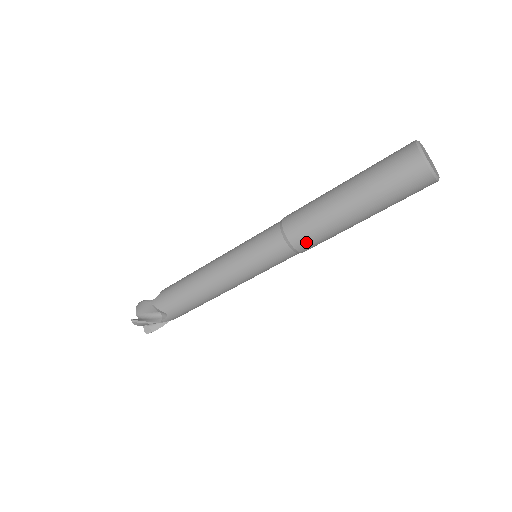
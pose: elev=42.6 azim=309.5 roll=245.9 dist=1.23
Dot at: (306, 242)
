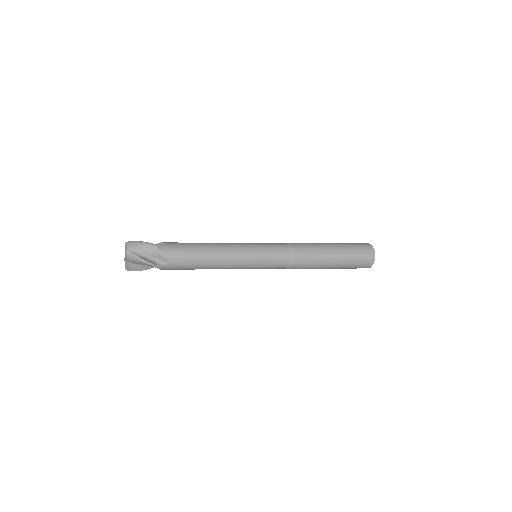
Dot at: (300, 264)
